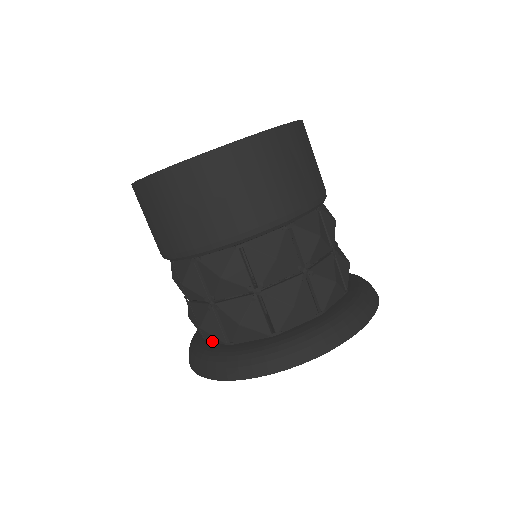
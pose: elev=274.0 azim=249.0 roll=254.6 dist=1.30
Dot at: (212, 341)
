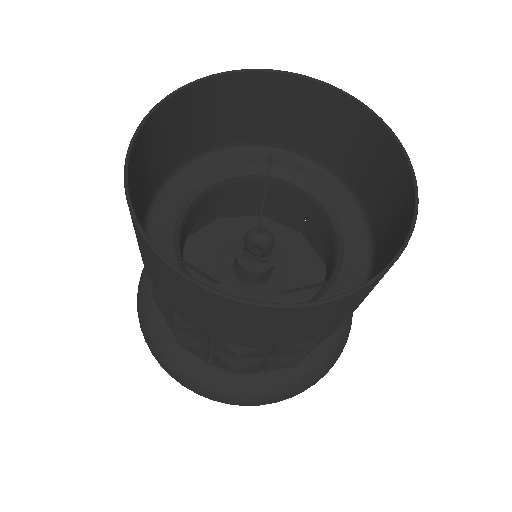
Dot at: occluded
